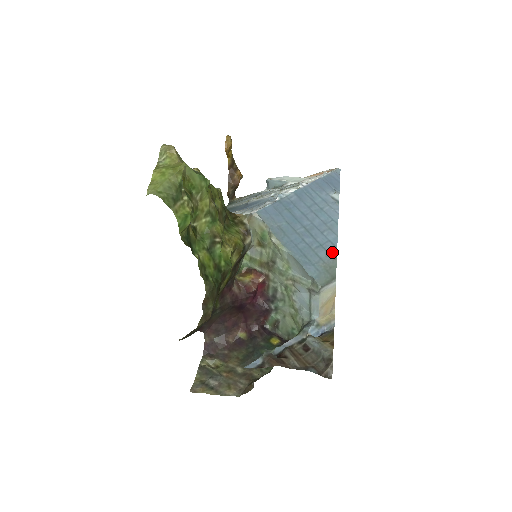
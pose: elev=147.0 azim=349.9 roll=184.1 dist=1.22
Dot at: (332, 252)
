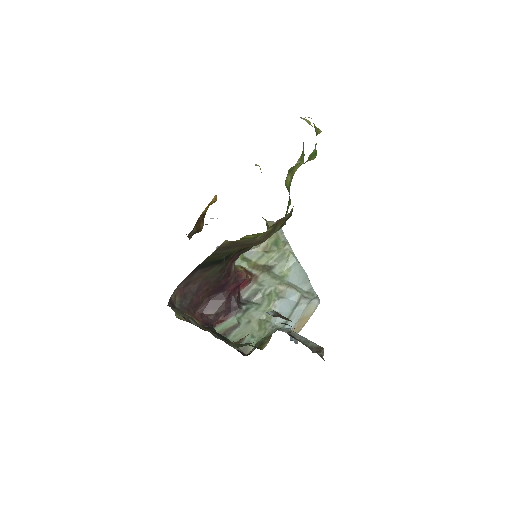
Dot at: occluded
